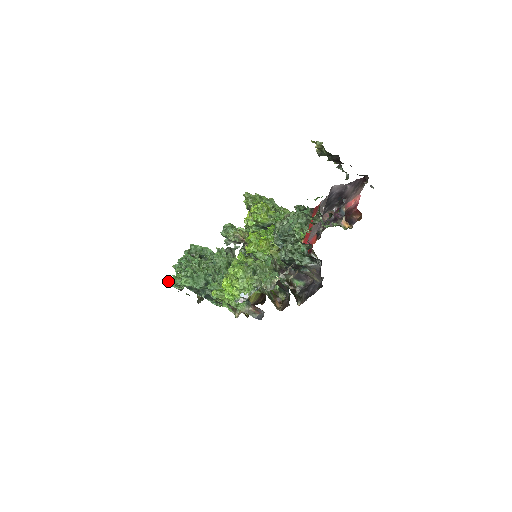
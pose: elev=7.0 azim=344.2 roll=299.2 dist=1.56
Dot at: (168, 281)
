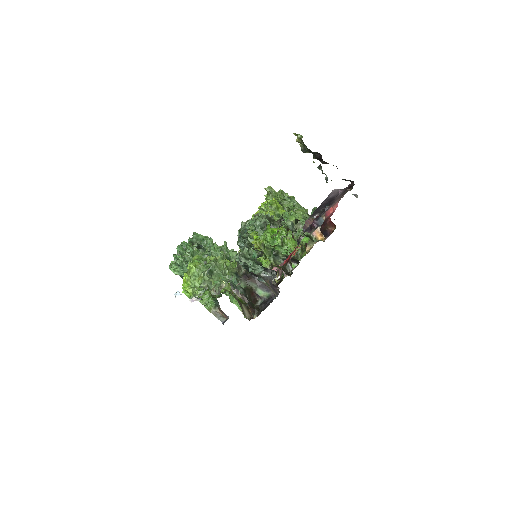
Dot at: occluded
